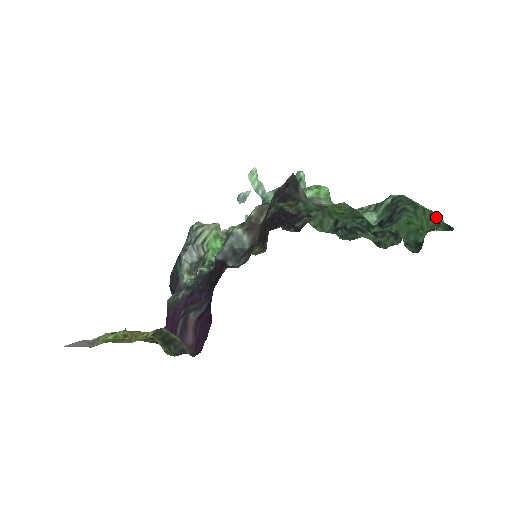
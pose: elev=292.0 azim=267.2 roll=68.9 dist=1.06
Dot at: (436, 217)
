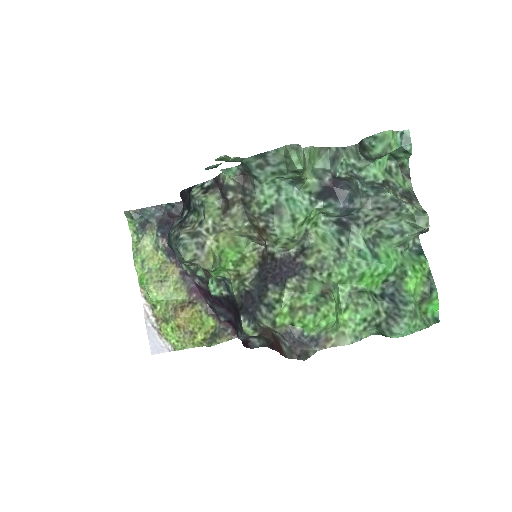
Dot at: (428, 325)
